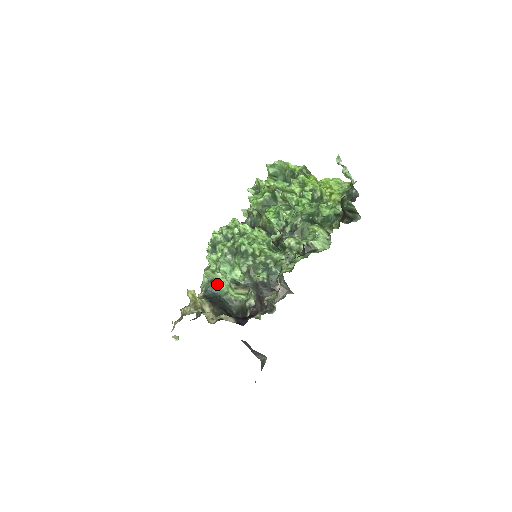
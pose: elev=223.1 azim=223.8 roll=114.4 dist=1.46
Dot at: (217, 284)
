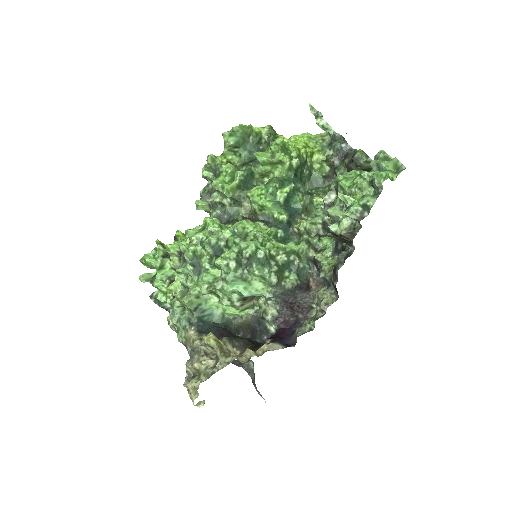
Dot at: (206, 309)
